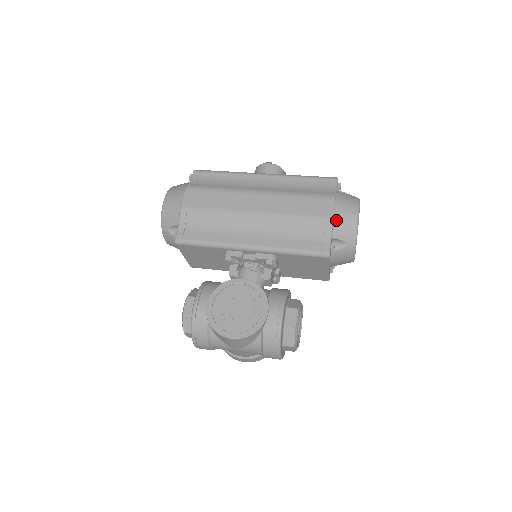
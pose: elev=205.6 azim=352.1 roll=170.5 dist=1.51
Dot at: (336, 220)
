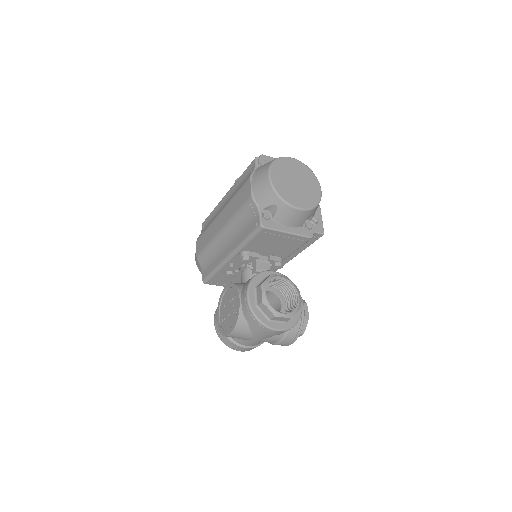
Dot at: (255, 194)
